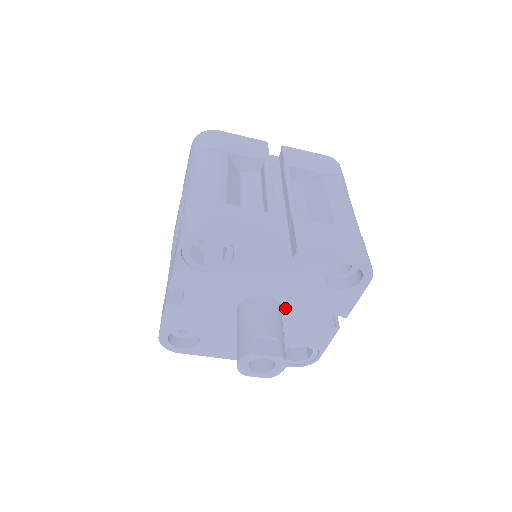
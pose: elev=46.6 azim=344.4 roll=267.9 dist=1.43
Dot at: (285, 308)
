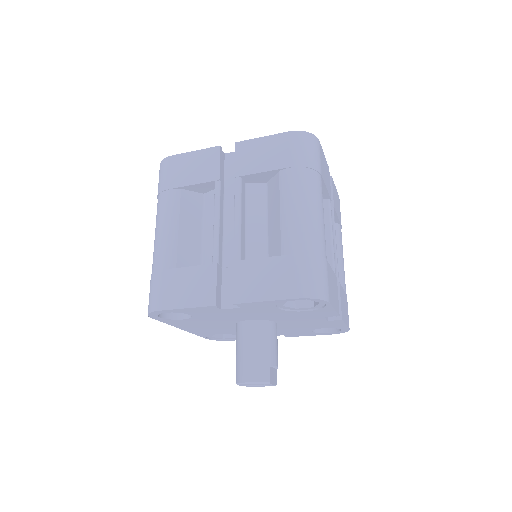
Dot at: occluded
